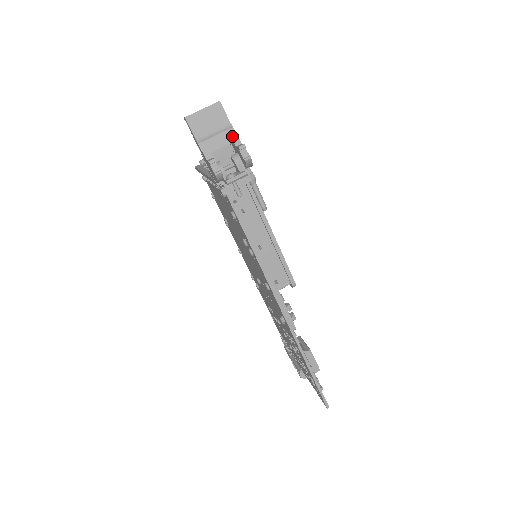
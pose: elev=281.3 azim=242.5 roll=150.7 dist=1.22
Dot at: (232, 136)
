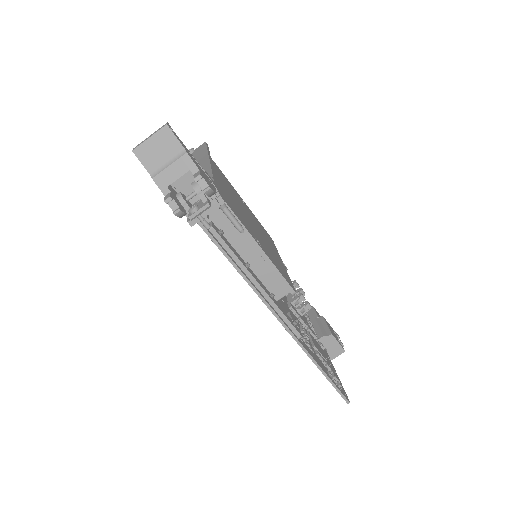
Dot at: (187, 163)
